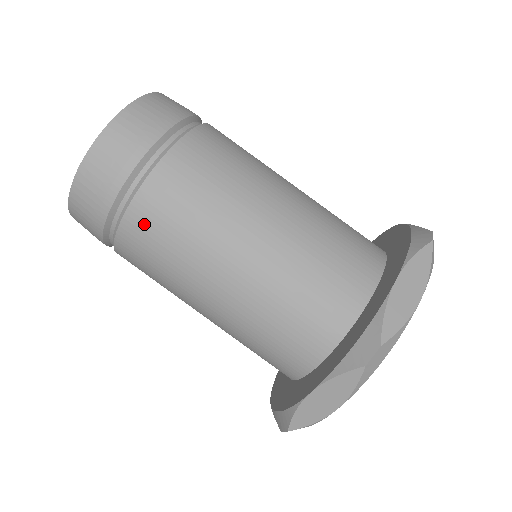
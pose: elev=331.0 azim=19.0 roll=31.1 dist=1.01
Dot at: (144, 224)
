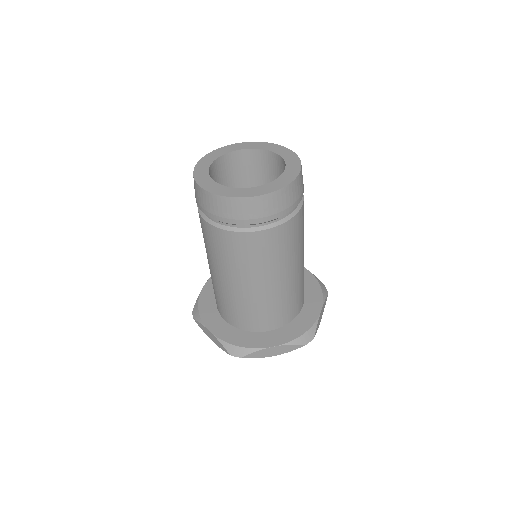
Dot at: (270, 240)
